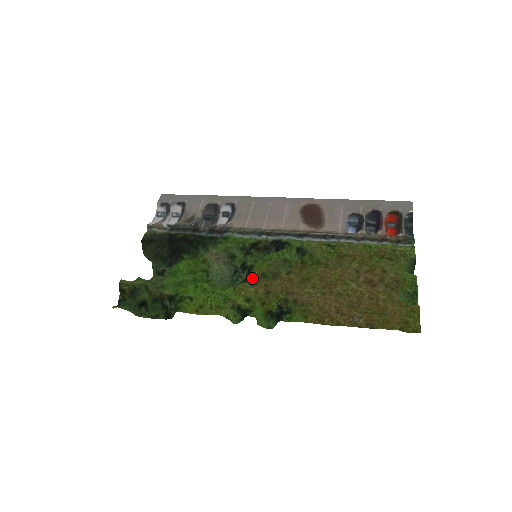
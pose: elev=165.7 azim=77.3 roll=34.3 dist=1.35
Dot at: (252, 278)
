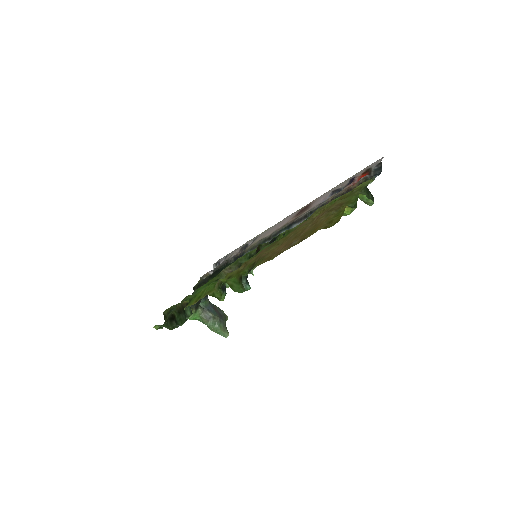
Dot at: occluded
